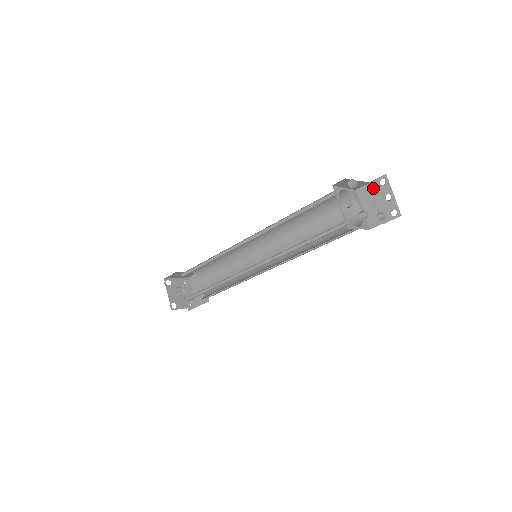
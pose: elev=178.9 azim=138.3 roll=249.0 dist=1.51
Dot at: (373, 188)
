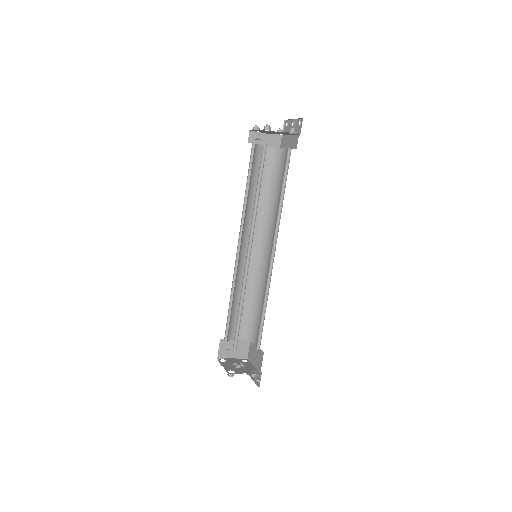
Dot at: (281, 130)
